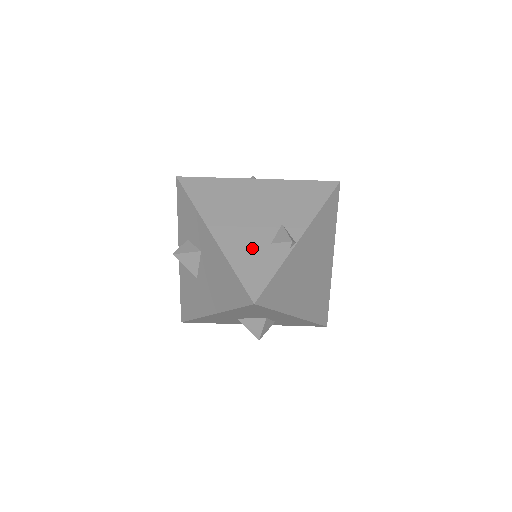
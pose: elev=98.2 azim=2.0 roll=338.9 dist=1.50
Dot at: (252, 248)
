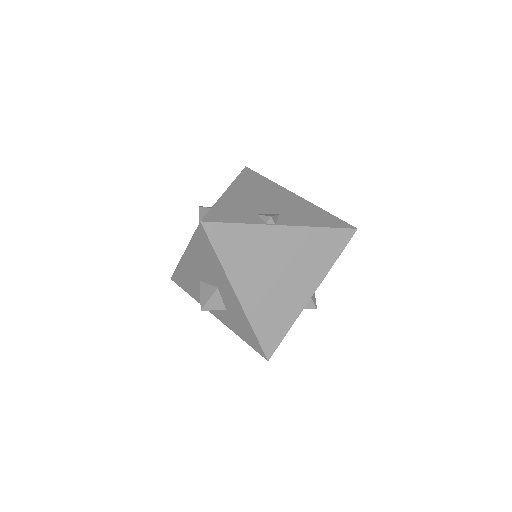
Dot at: (241, 208)
